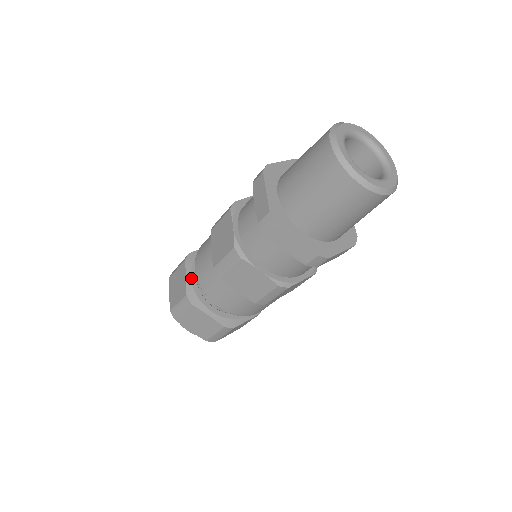
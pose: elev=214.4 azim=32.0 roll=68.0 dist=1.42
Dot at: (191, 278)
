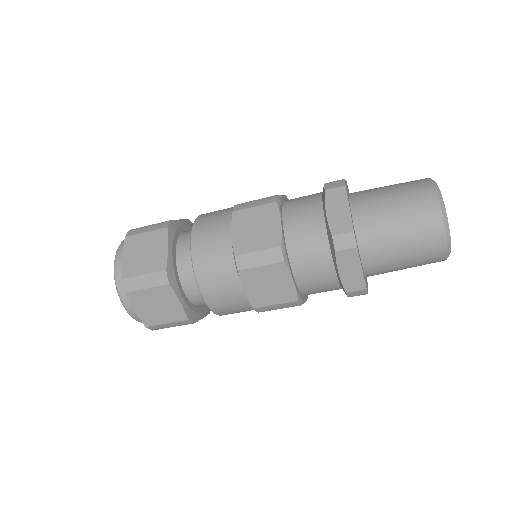
Dot at: (183, 224)
